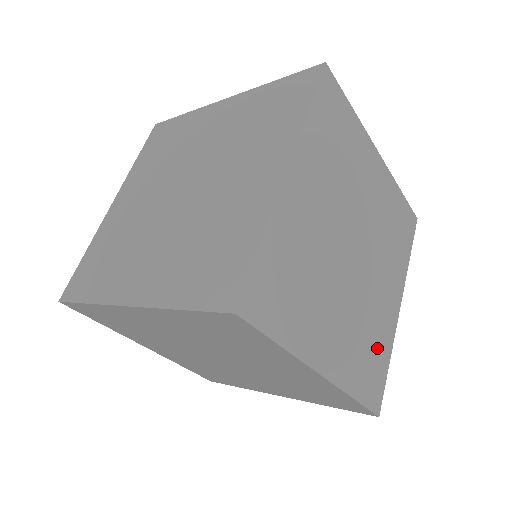
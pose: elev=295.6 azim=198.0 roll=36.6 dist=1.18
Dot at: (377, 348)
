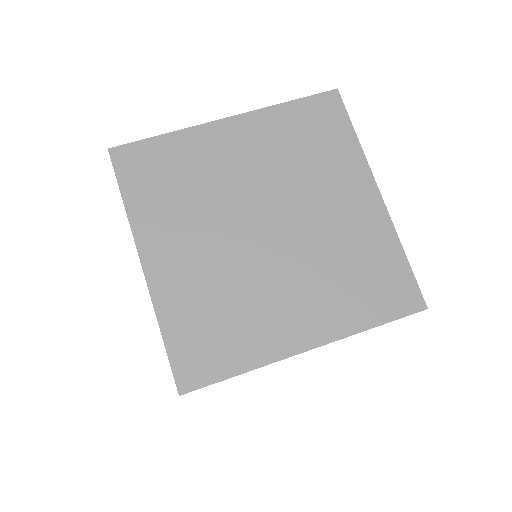
Dot at: (232, 335)
